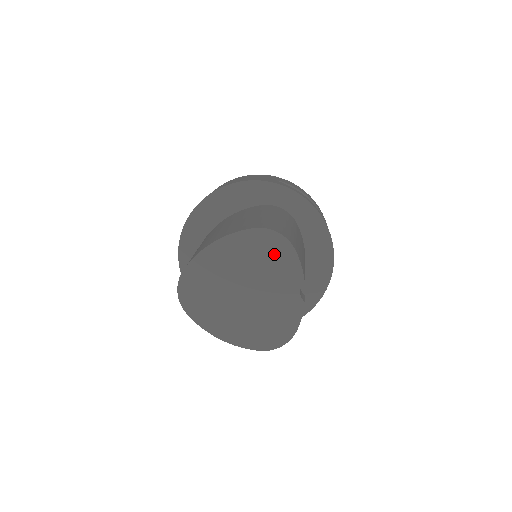
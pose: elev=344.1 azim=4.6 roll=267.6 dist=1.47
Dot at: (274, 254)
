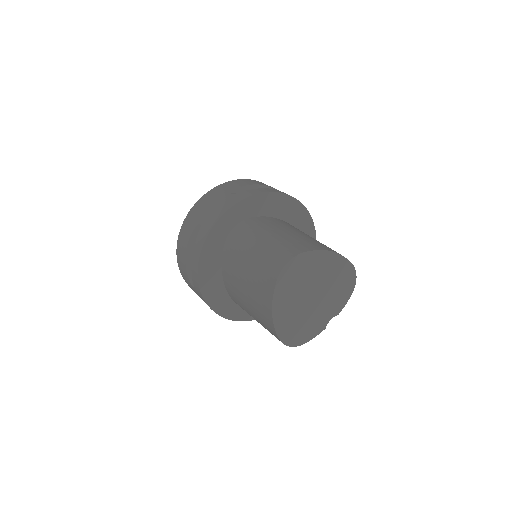
Dot at: (344, 288)
